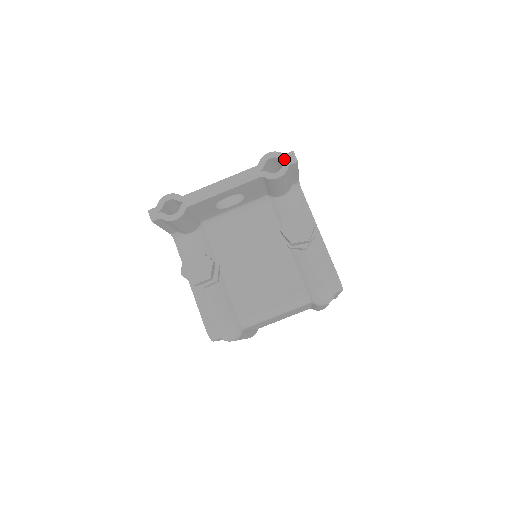
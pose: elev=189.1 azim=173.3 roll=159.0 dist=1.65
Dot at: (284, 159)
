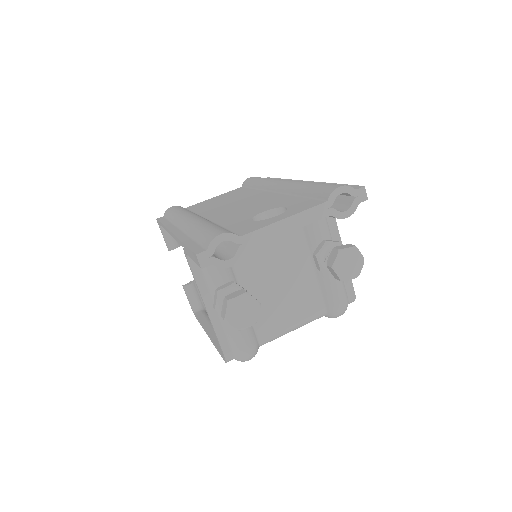
Dot at: (355, 196)
